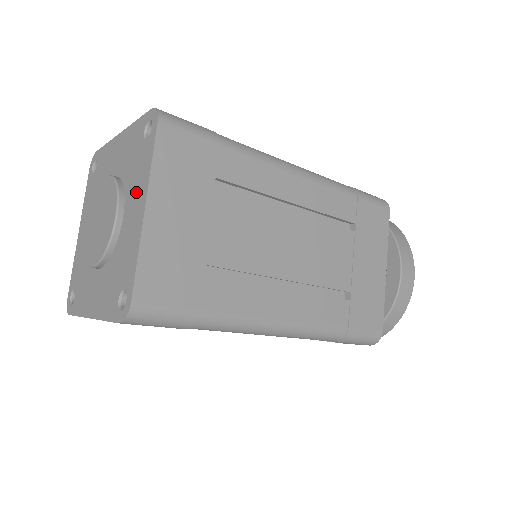
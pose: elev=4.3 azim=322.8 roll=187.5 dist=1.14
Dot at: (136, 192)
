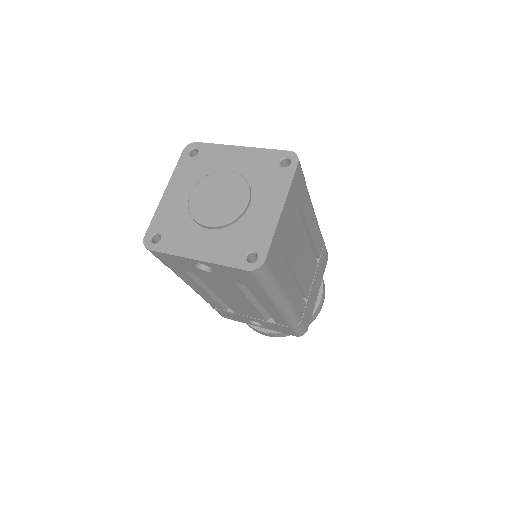
Dot at: (270, 195)
